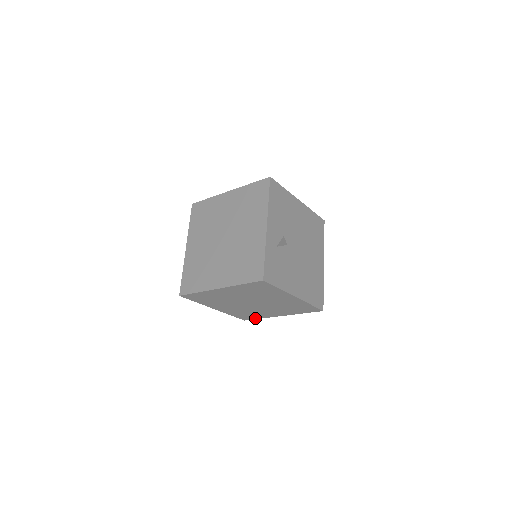
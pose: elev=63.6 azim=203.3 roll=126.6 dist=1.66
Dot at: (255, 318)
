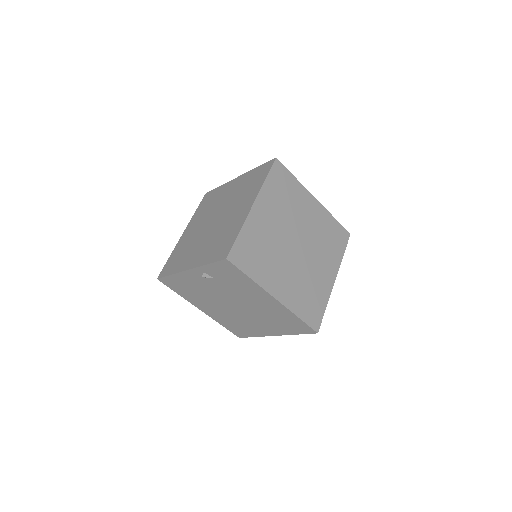
Dot at: (321, 312)
